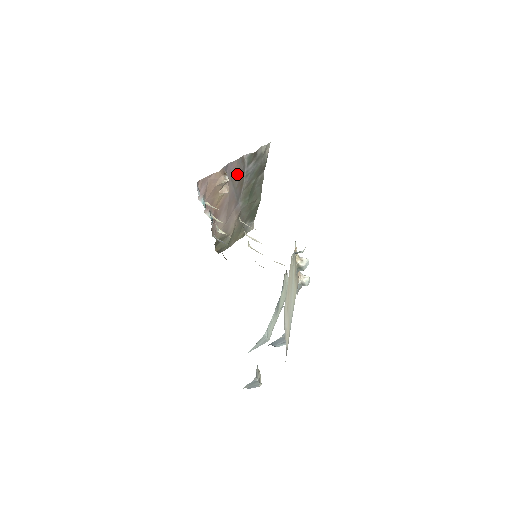
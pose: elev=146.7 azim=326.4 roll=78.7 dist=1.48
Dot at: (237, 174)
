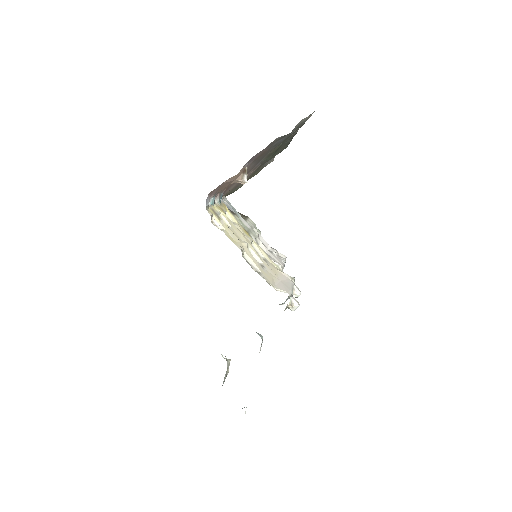
Dot at: (262, 154)
